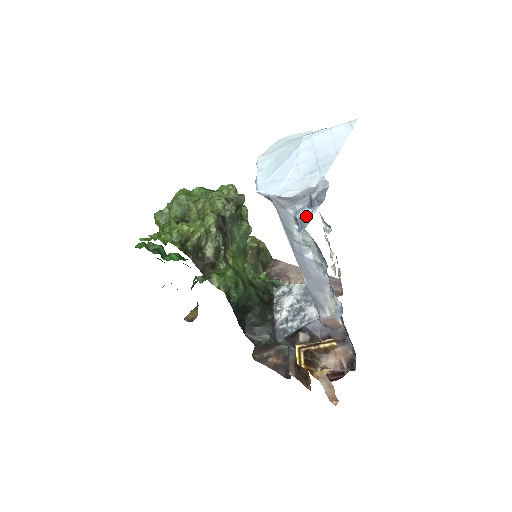
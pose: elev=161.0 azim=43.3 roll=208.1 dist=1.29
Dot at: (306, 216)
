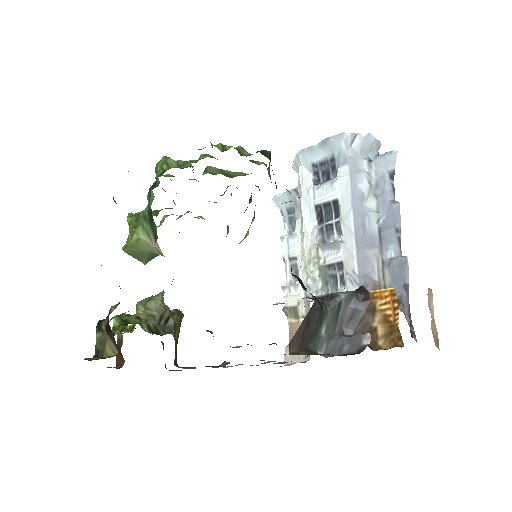
Dot at: occluded
